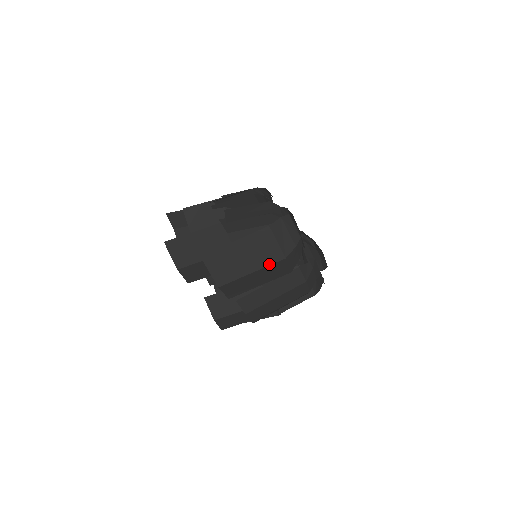
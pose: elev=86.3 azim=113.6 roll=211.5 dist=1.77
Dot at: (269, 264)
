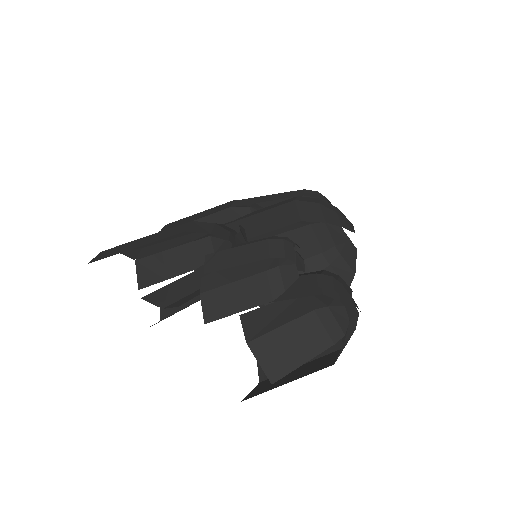
Dot at: (323, 357)
